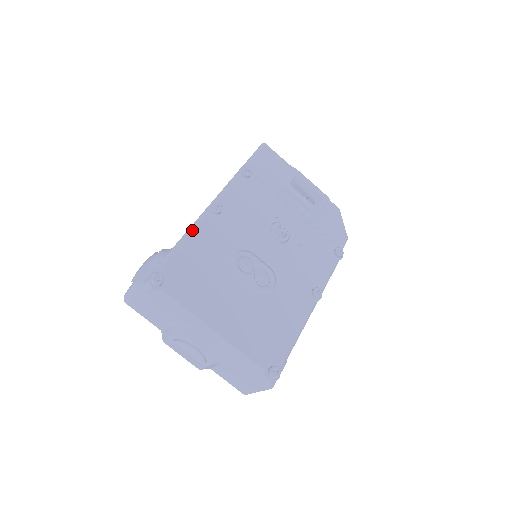
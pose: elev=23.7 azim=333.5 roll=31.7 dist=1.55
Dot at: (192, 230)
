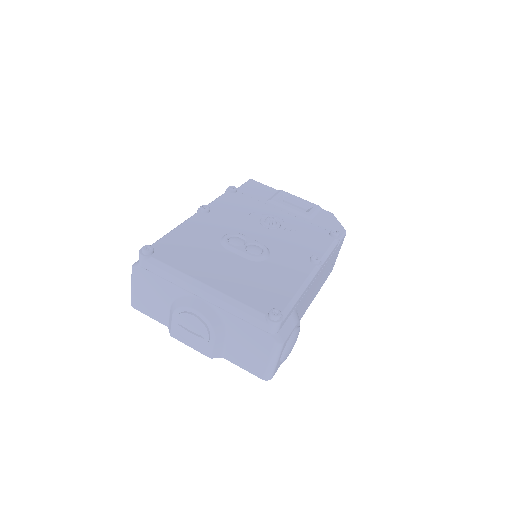
Dot at: occluded
